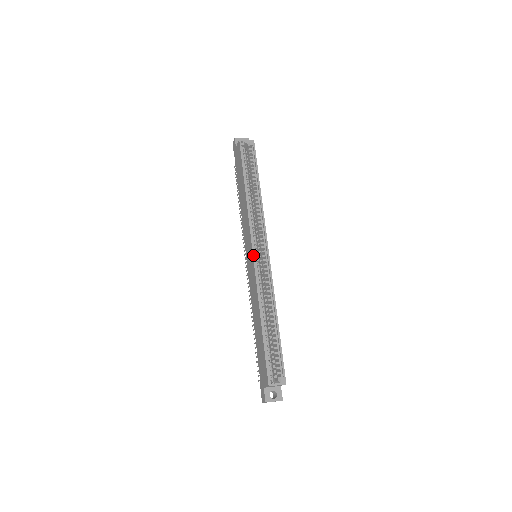
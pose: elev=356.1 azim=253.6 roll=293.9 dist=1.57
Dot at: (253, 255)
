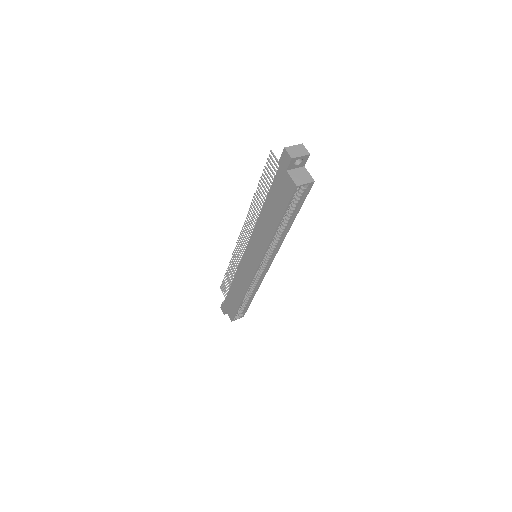
Dot at: (255, 273)
